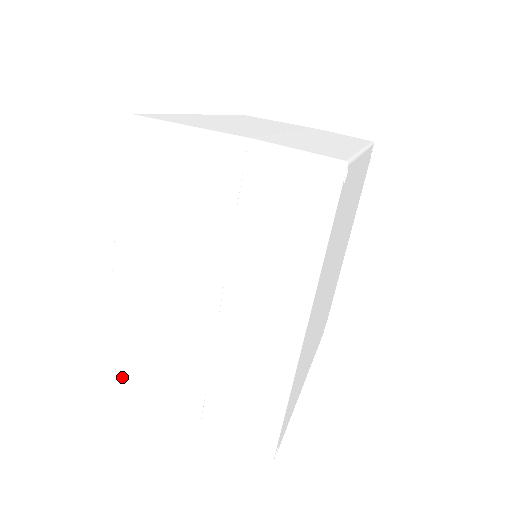
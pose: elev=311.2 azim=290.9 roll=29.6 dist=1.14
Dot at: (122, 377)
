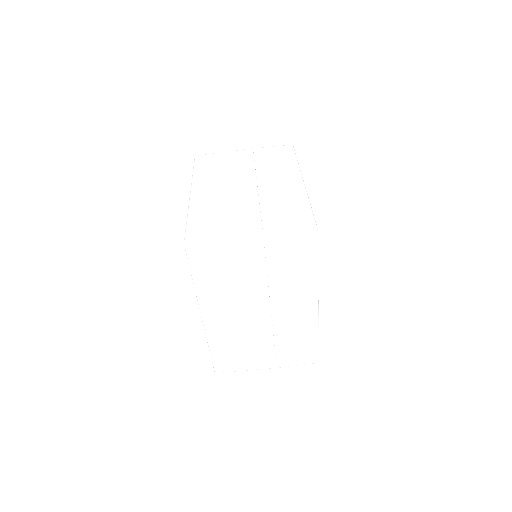
Dot at: occluded
